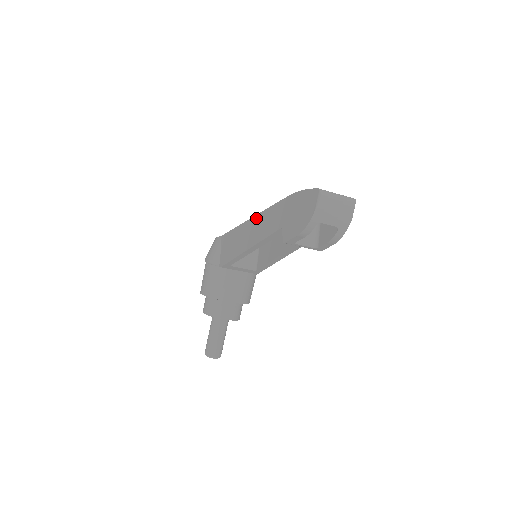
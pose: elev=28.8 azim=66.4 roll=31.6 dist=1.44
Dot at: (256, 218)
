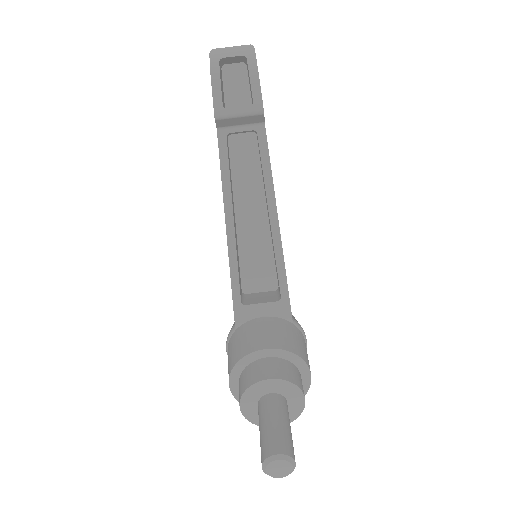
Dot at: occluded
